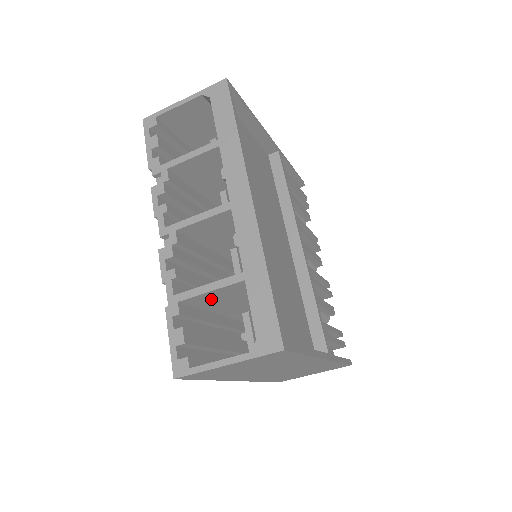
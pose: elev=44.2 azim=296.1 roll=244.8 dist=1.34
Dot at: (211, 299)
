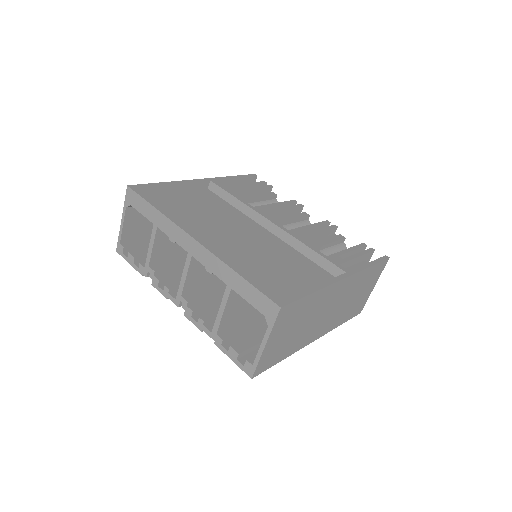
Dot at: (234, 314)
